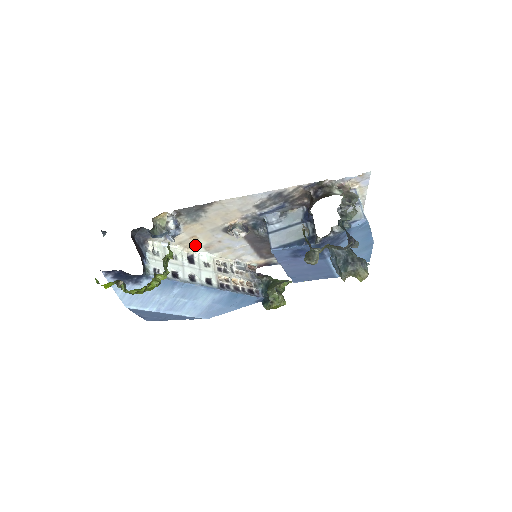
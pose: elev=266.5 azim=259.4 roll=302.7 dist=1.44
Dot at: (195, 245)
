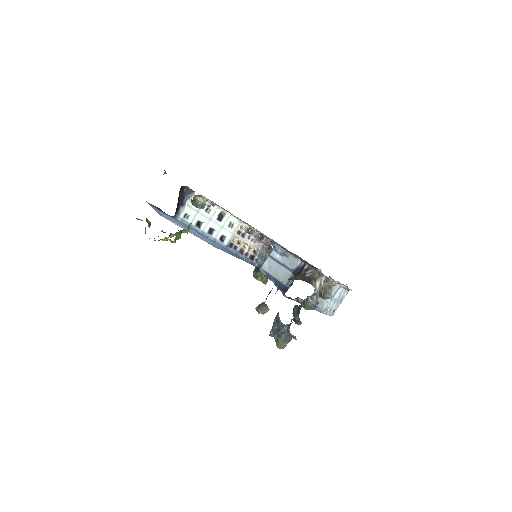
Dot at: occluded
